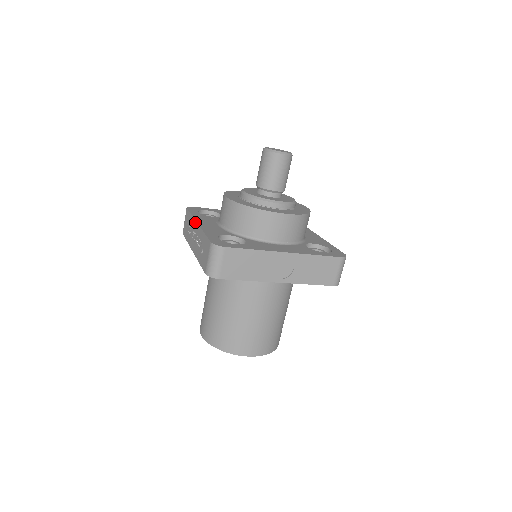
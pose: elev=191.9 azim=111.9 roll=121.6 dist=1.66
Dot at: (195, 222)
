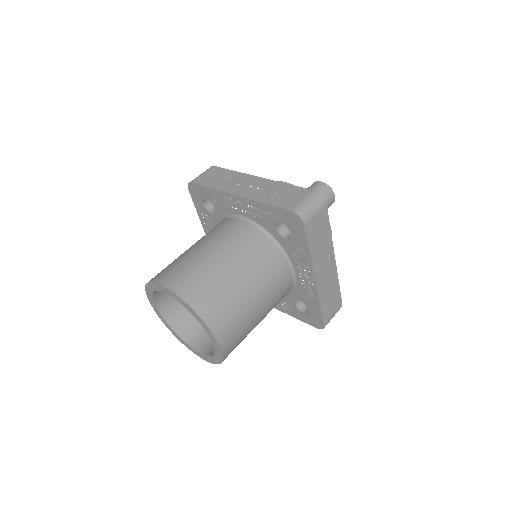
Dot at: (252, 176)
